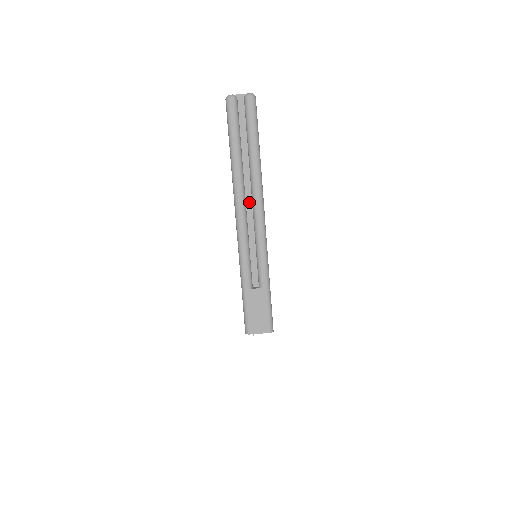
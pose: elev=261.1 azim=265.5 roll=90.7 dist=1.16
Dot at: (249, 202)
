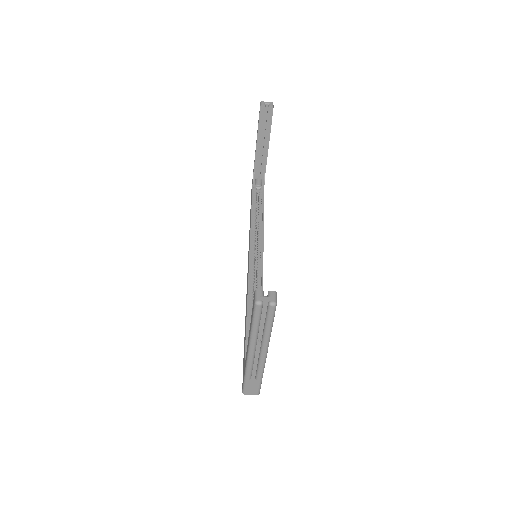
Dot at: (258, 346)
